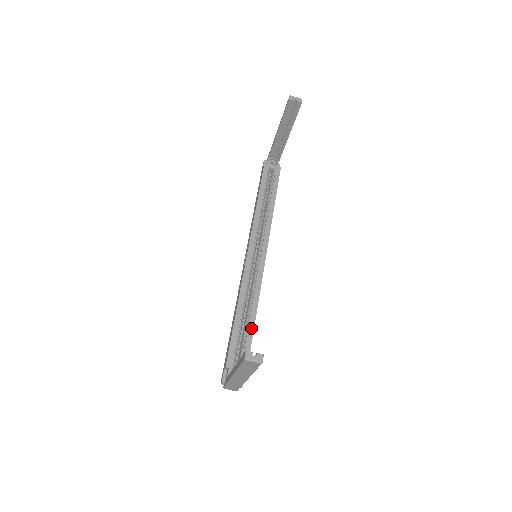
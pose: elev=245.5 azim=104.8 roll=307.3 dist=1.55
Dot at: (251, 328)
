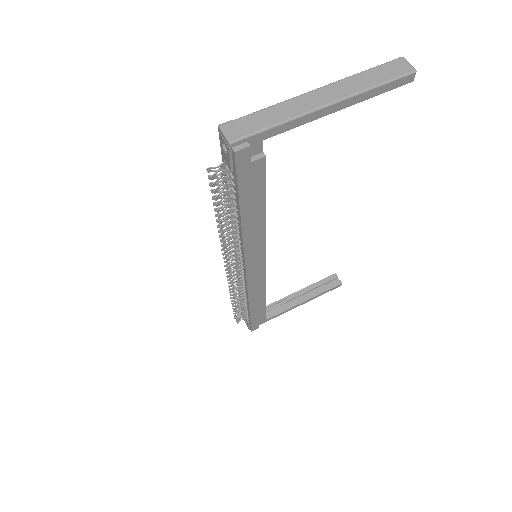
Dot at: (264, 199)
